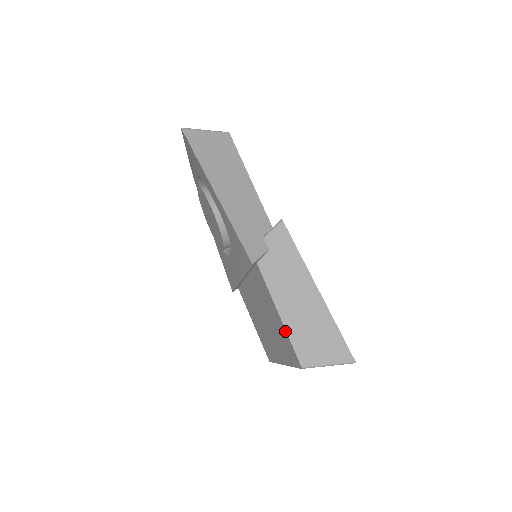
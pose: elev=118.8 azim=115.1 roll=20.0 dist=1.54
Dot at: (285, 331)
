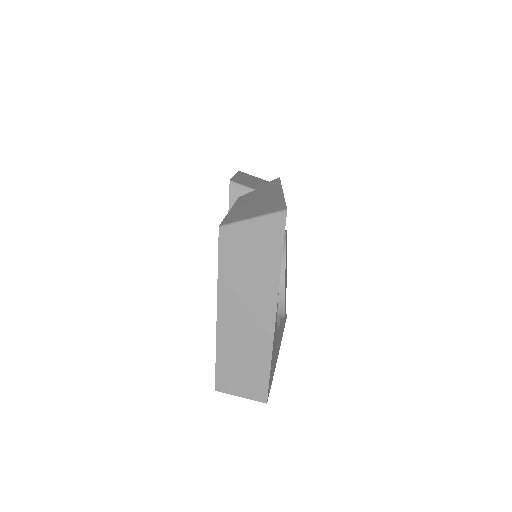
Dot at: occluded
